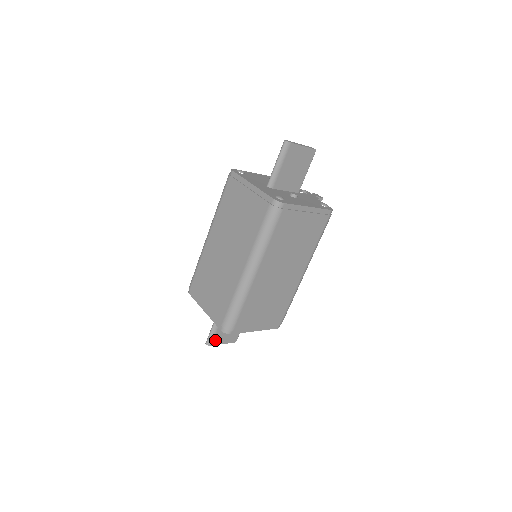
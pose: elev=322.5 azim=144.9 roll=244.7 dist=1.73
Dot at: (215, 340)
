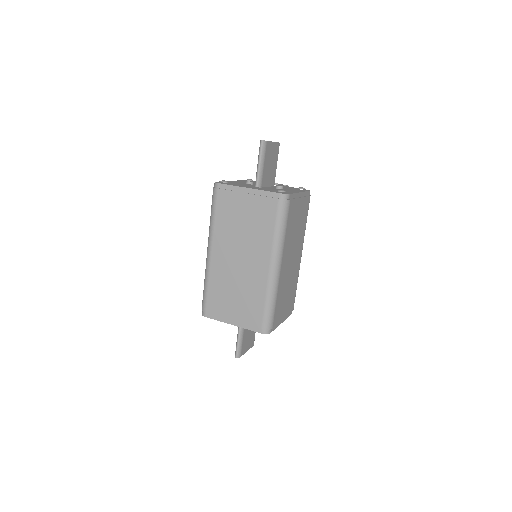
Dot at: (242, 350)
